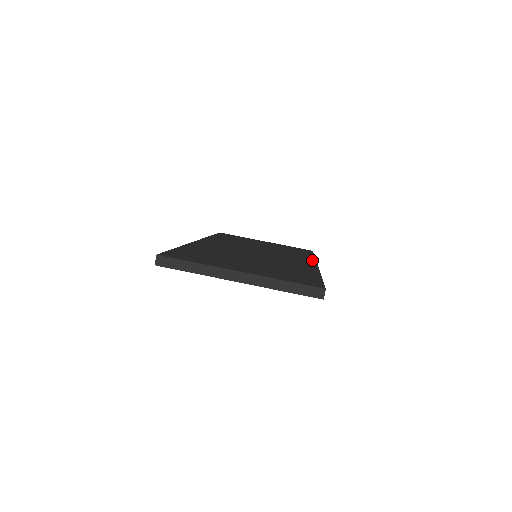
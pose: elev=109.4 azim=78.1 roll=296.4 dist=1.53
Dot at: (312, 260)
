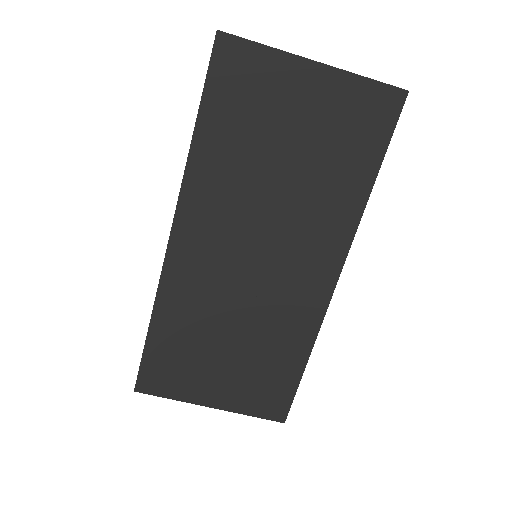
Dot at: (344, 248)
